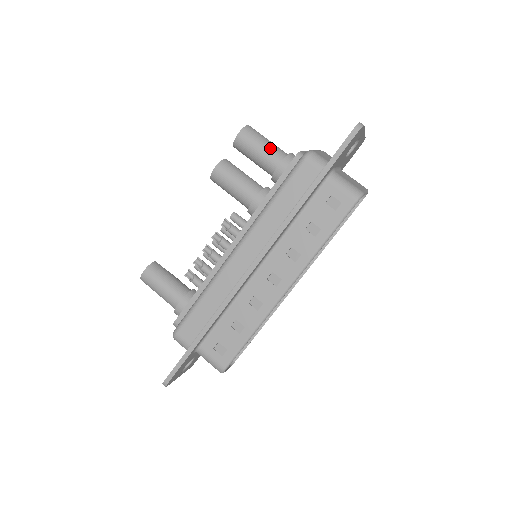
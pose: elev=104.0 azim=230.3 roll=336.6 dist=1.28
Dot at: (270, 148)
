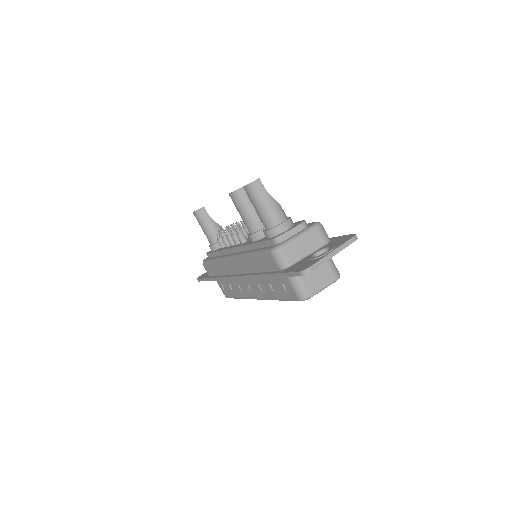
Dot at: (265, 213)
